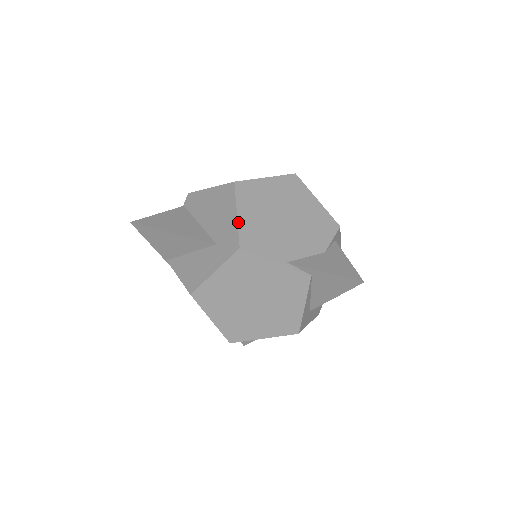
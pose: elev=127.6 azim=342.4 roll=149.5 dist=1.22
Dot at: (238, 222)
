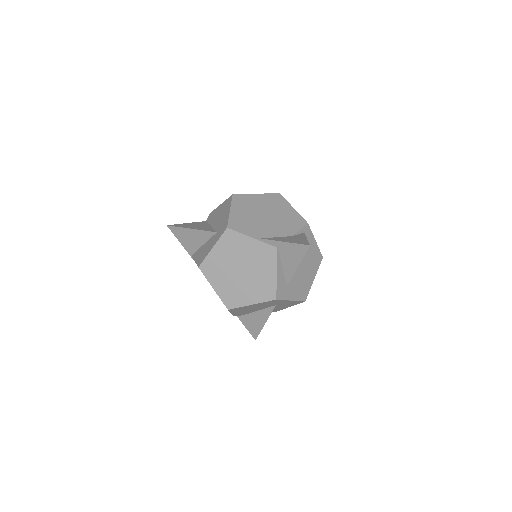
Dot at: (229, 215)
